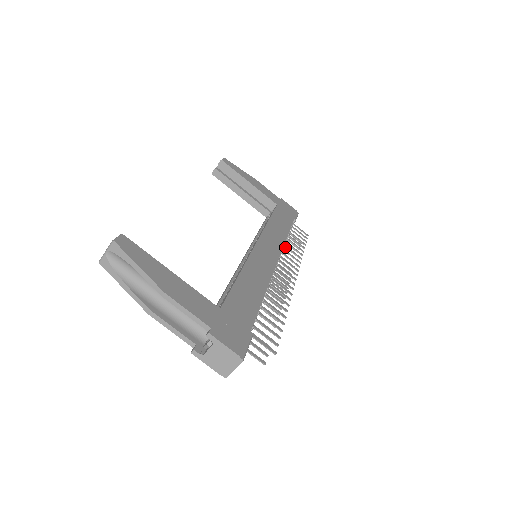
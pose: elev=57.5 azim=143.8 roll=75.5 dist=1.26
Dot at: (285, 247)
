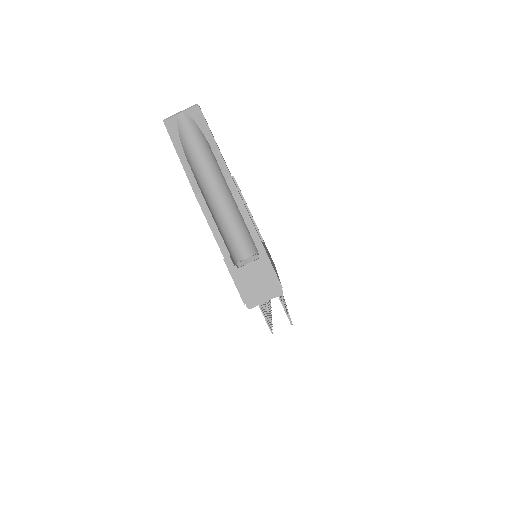
Dot at: occluded
